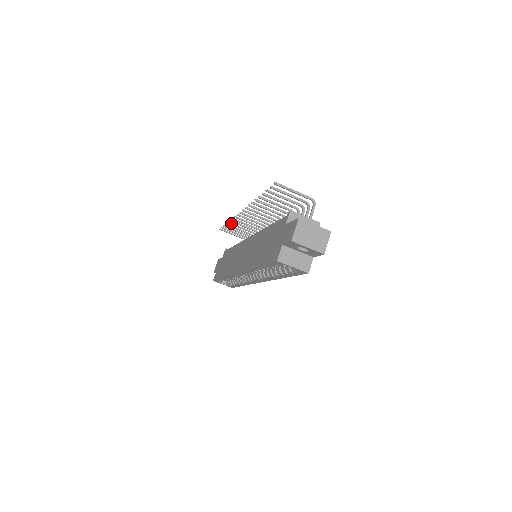
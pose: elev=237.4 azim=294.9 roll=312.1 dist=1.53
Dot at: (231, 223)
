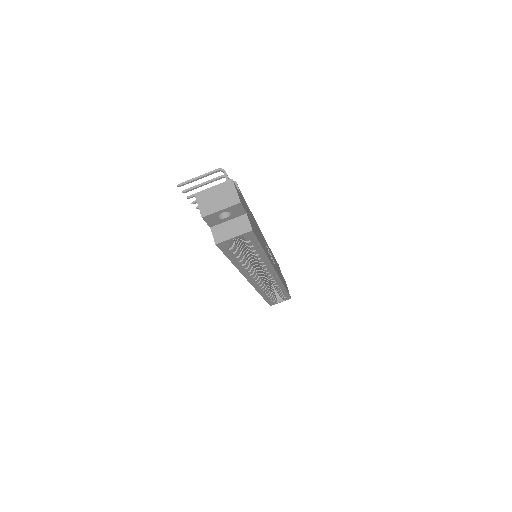
Dot at: occluded
